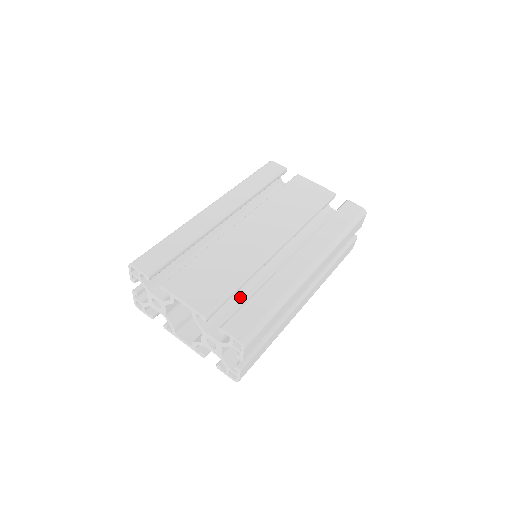
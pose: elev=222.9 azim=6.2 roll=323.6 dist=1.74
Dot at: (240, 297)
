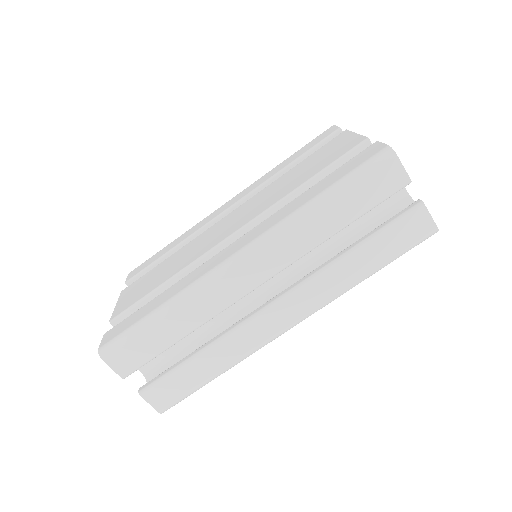
Dot at: occluded
